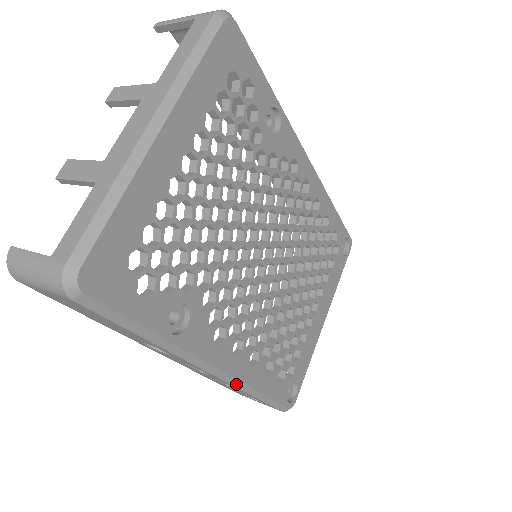
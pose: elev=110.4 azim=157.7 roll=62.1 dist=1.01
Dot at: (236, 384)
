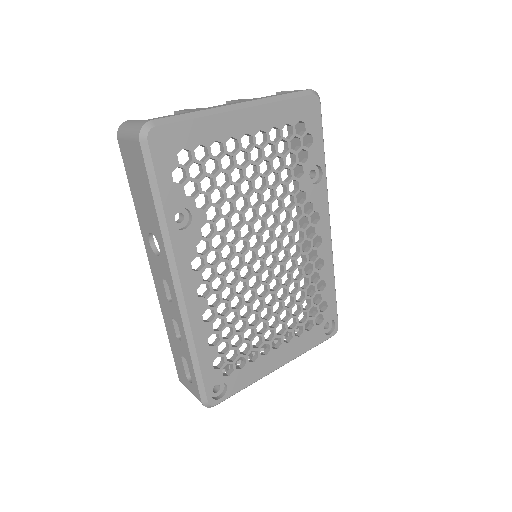
Dot at: (184, 319)
